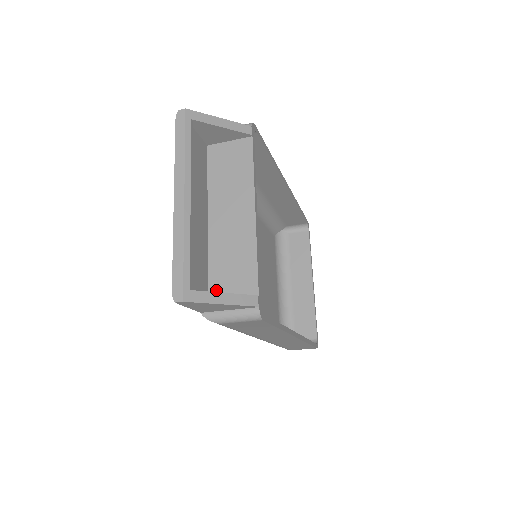
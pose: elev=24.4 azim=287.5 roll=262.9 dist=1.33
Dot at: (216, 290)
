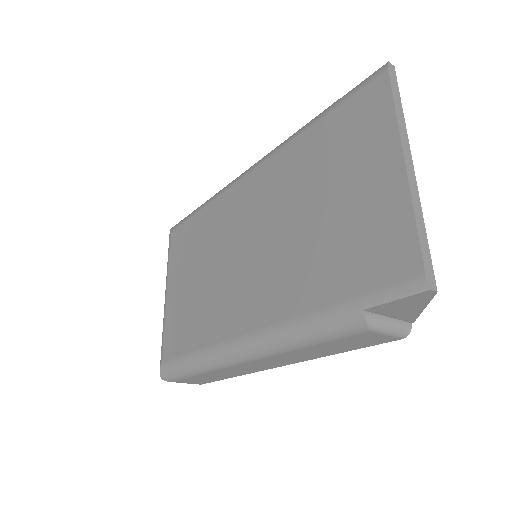
Dot at: occluded
